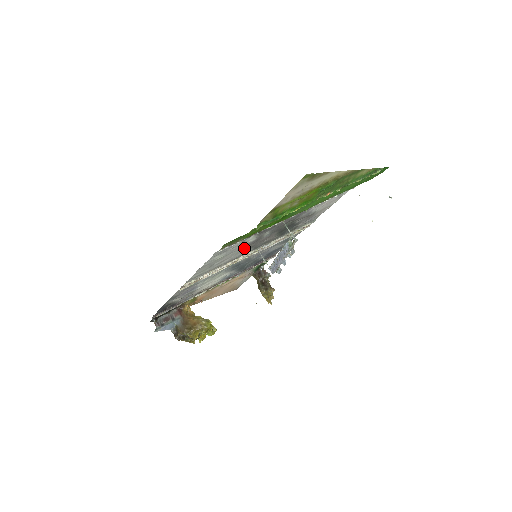
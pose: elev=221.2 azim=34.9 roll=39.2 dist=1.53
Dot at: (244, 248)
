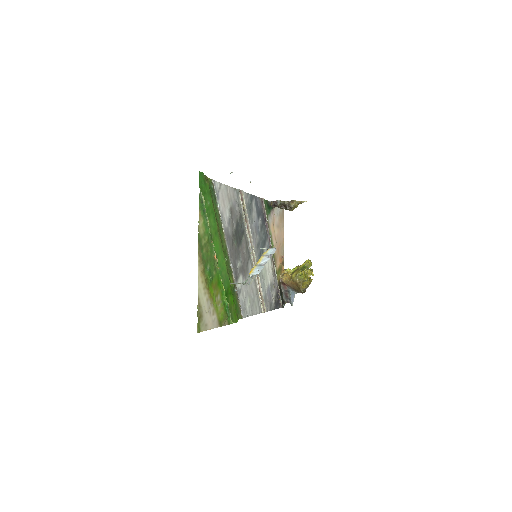
Dot at: (246, 277)
